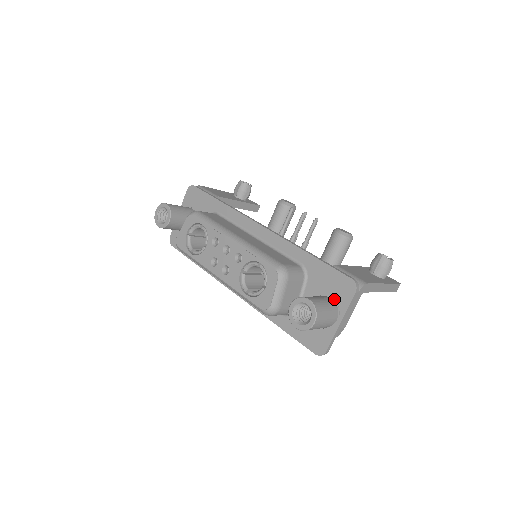
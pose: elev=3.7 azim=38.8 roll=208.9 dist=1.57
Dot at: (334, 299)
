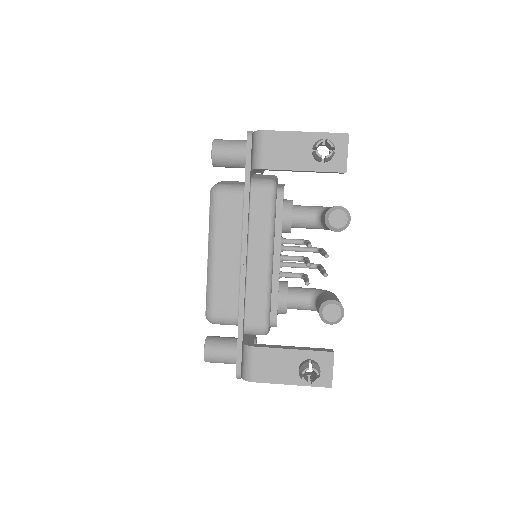
Dot at: occluded
